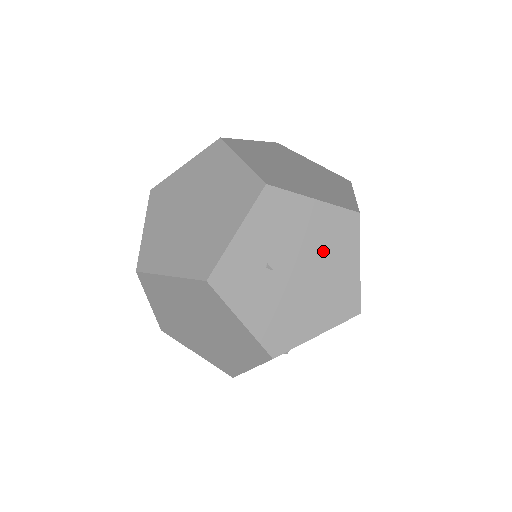
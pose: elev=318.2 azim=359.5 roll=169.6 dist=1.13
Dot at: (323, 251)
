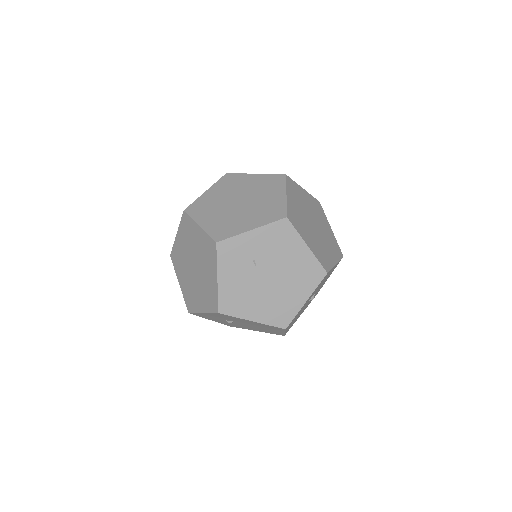
Dot at: (291, 277)
